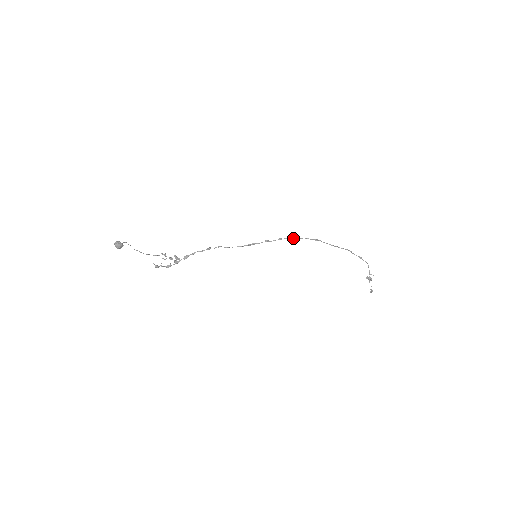
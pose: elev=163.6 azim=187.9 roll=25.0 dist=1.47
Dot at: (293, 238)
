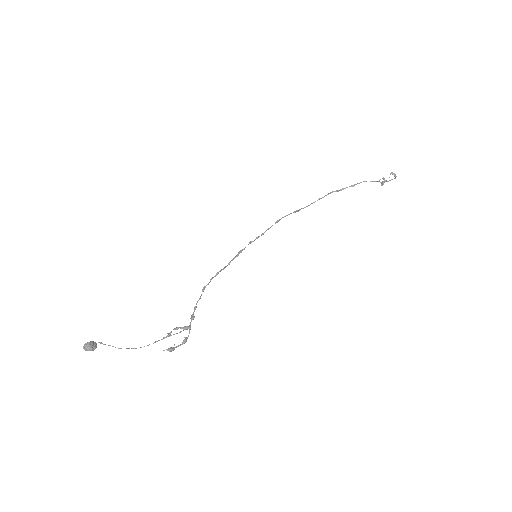
Dot at: occluded
